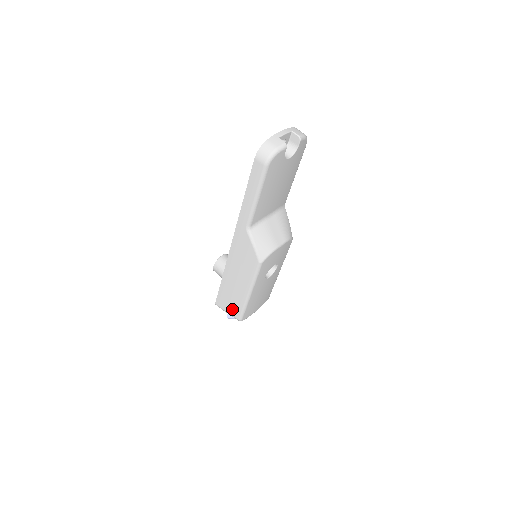
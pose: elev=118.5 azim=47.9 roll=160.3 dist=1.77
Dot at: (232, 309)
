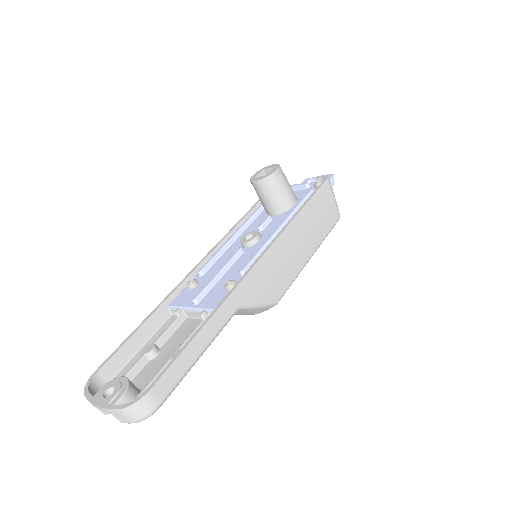
Dot at: occluded
